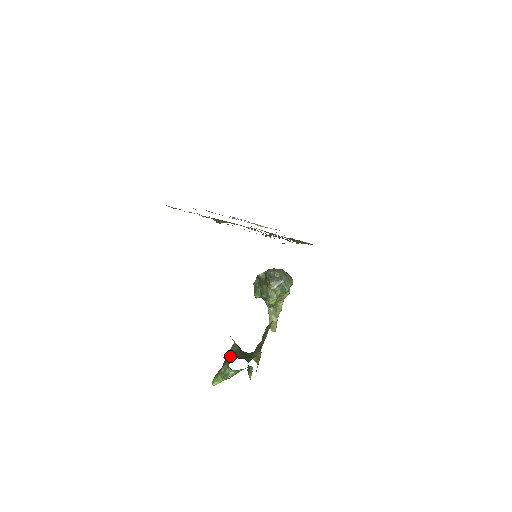
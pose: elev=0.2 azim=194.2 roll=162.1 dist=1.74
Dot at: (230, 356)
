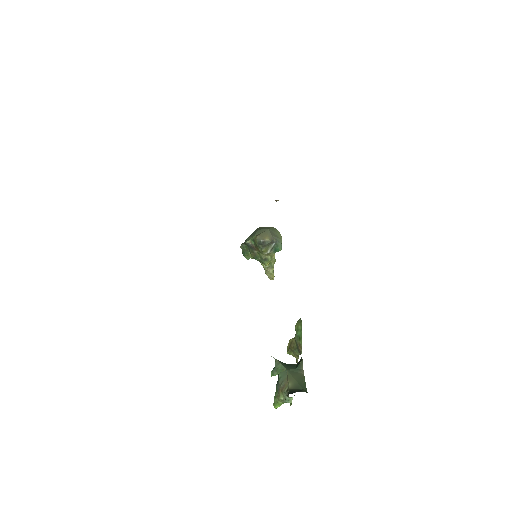
Dot at: (282, 382)
